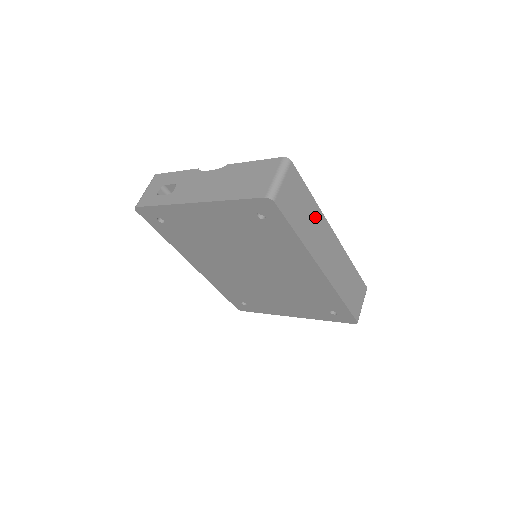
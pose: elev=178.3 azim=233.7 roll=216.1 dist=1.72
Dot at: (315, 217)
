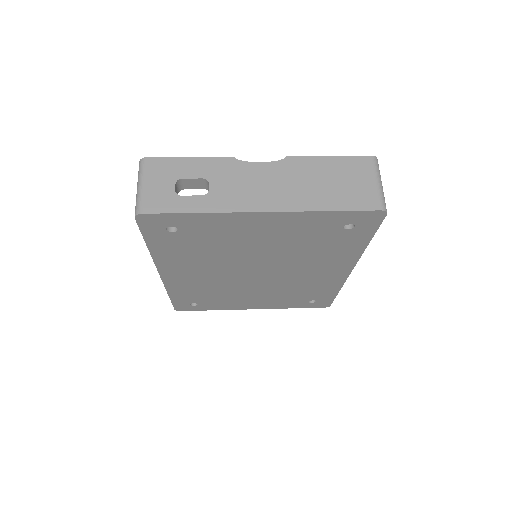
Dot at: occluded
